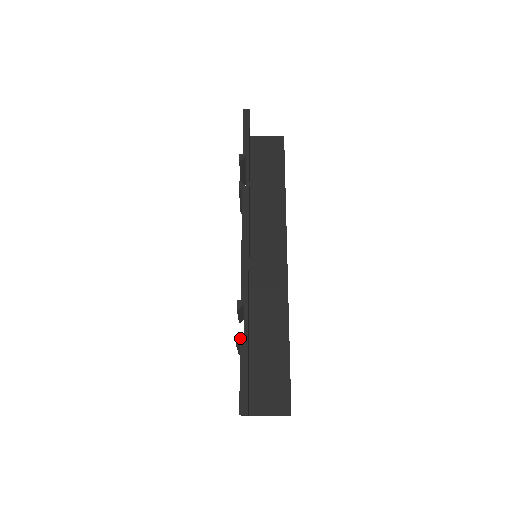
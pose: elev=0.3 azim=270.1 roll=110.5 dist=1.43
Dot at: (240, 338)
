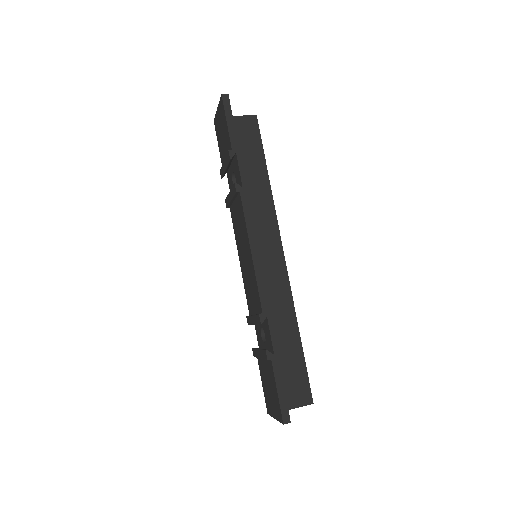
Dot at: (270, 352)
